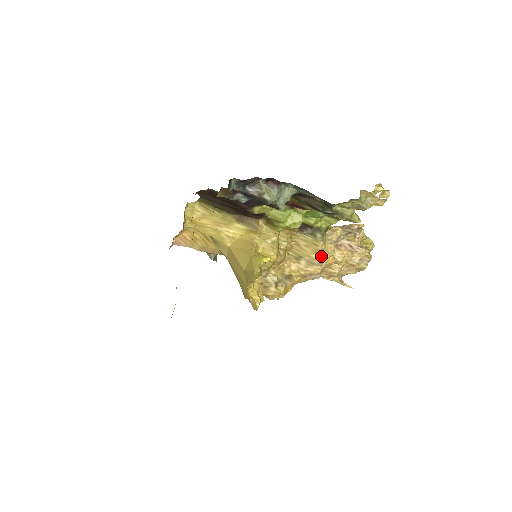
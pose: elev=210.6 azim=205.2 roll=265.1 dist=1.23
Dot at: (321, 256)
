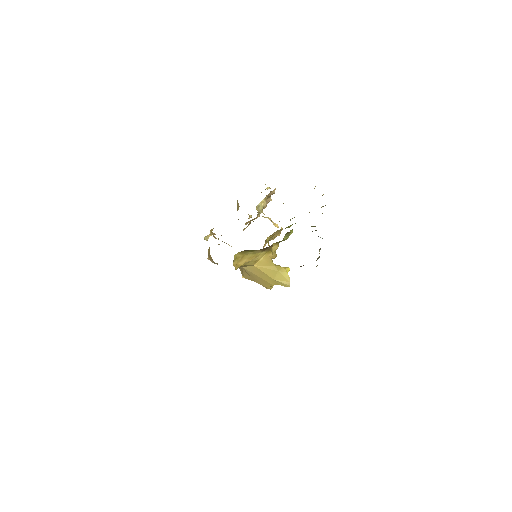
Dot at: occluded
